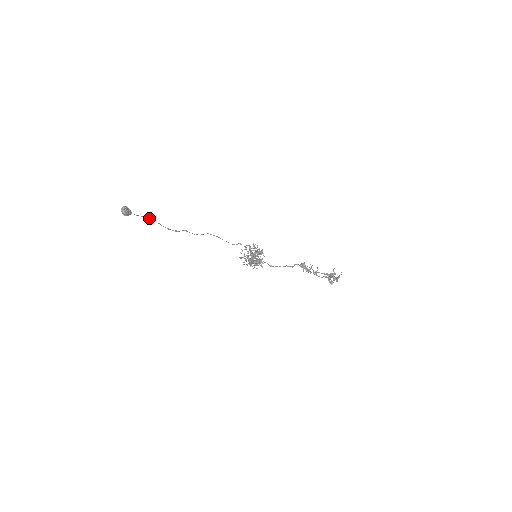
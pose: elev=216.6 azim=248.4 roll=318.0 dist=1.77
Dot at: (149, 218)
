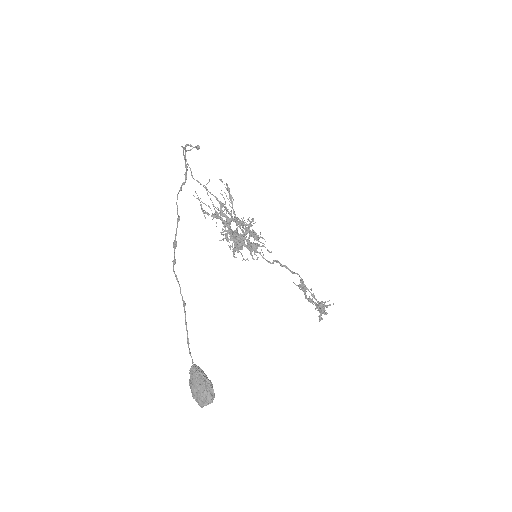
Dot at: occluded
